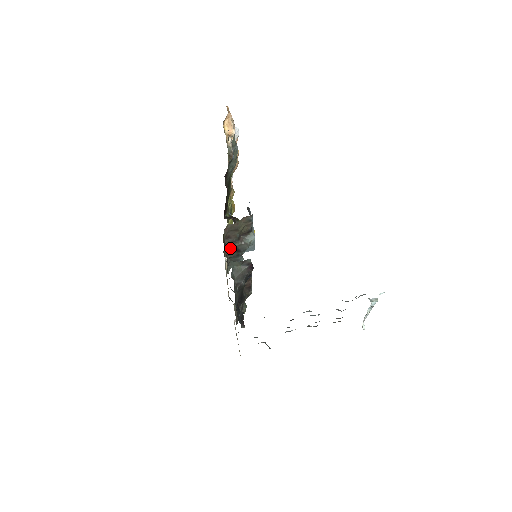
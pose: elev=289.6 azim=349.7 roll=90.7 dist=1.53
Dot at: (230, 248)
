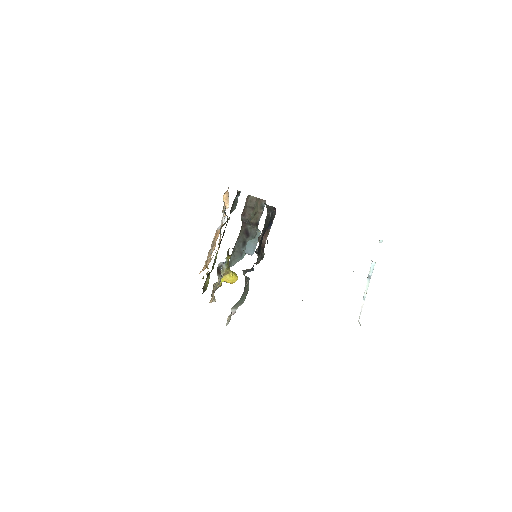
Dot at: (242, 227)
